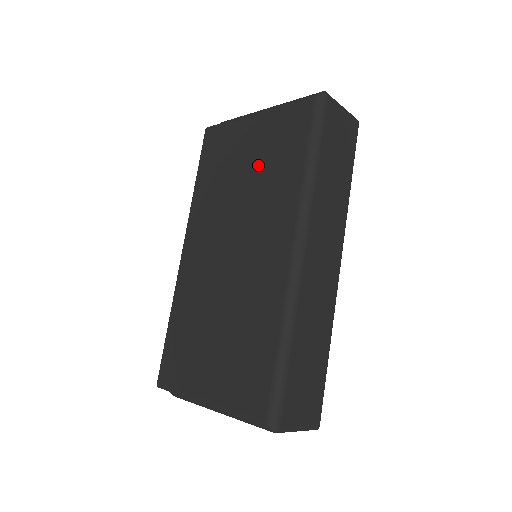
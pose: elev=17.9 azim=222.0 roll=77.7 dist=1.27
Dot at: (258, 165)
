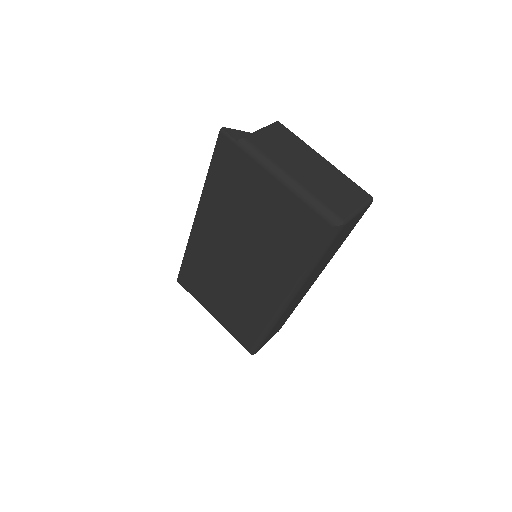
Dot at: (269, 226)
